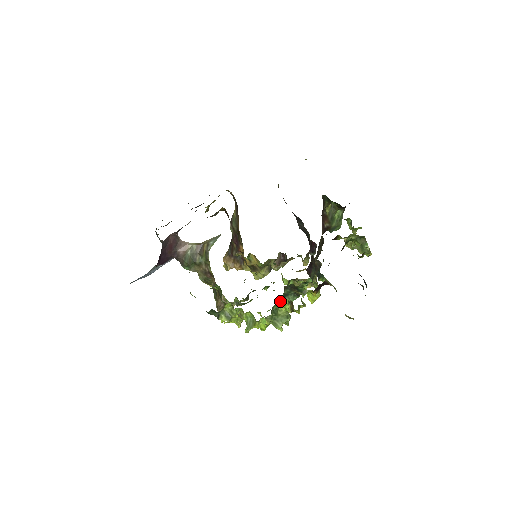
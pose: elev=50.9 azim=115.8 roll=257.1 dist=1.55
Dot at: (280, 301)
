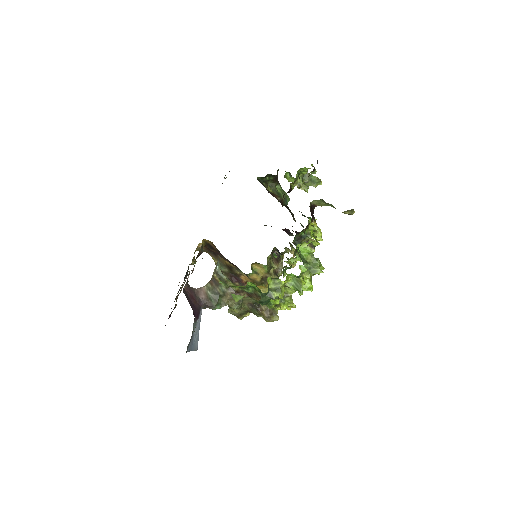
Dot at: occluded
